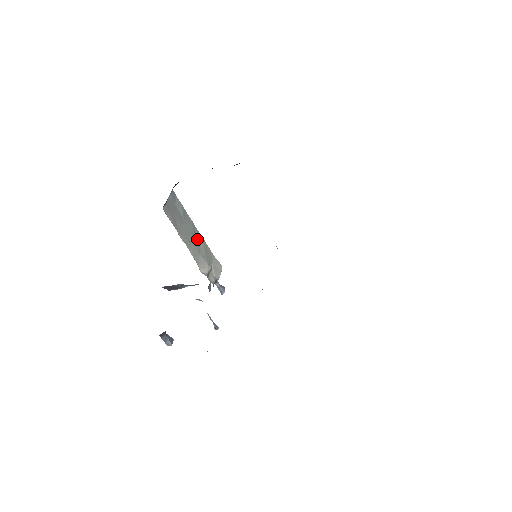
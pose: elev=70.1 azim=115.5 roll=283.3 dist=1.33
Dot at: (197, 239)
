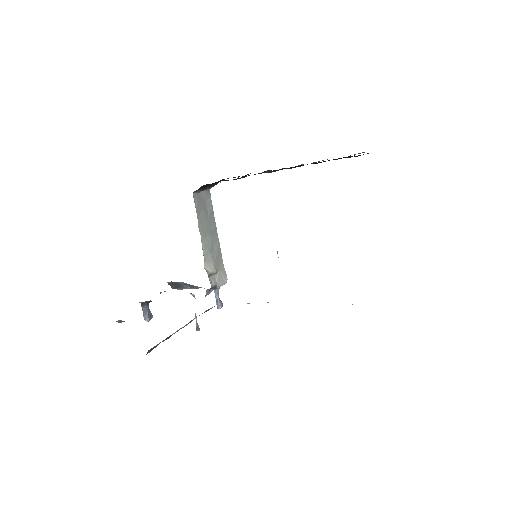
Dot at: (214, 240)
